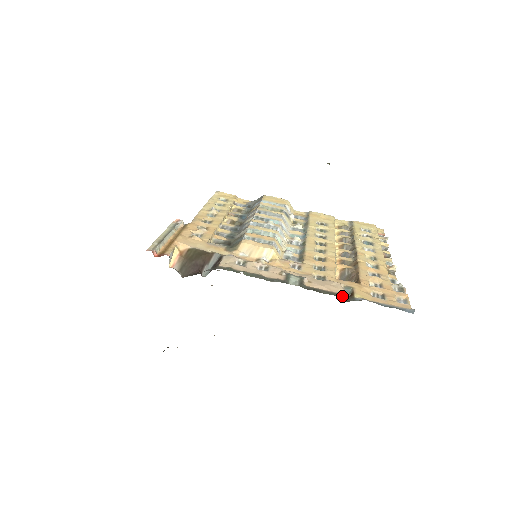
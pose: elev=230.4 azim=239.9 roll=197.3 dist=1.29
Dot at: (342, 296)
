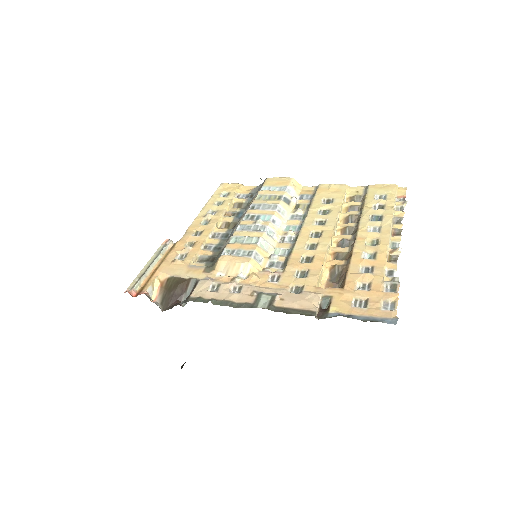
Dot at: (313, 313)
